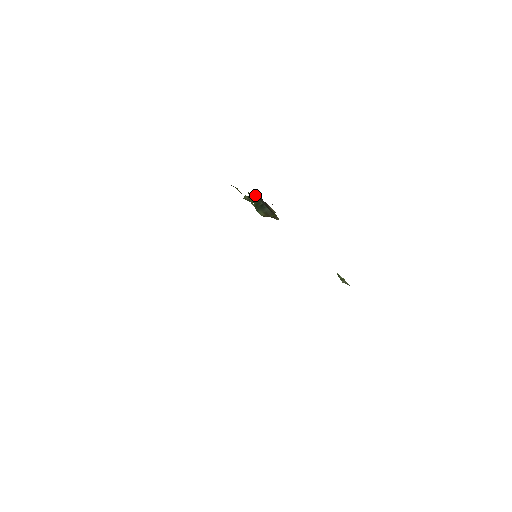
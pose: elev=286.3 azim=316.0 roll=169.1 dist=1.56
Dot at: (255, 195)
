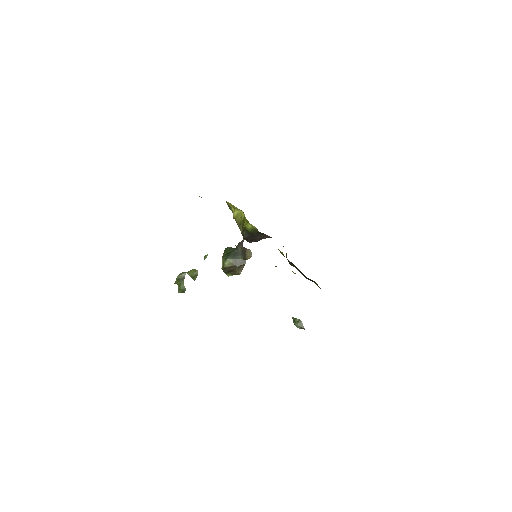
Dot at: (228, 247)
